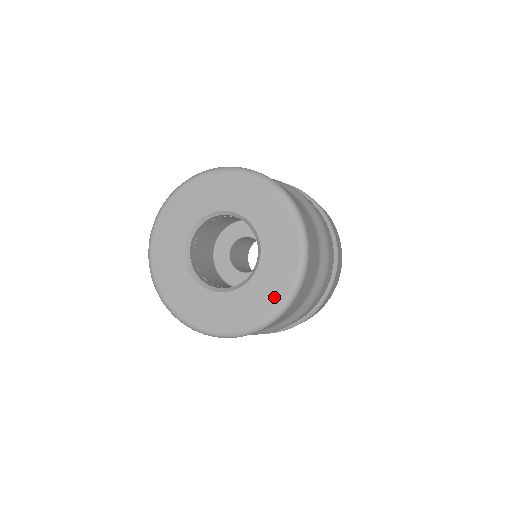
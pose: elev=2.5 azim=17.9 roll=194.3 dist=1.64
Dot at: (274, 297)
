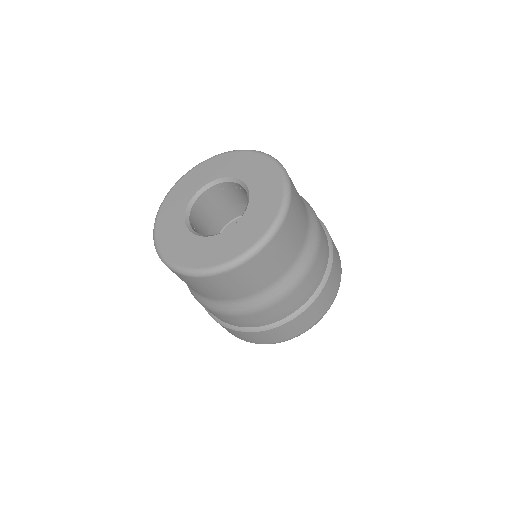
Dot at: (275, 188)
